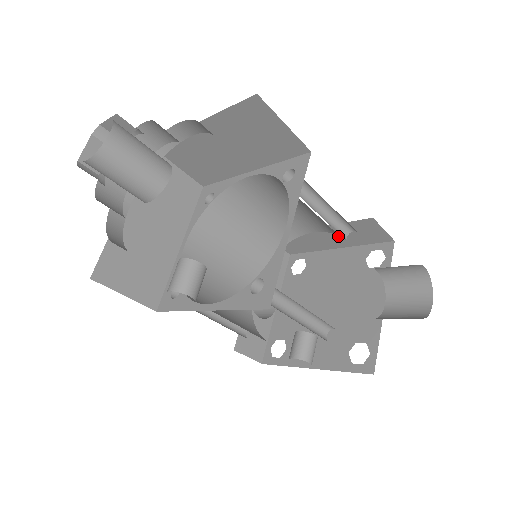
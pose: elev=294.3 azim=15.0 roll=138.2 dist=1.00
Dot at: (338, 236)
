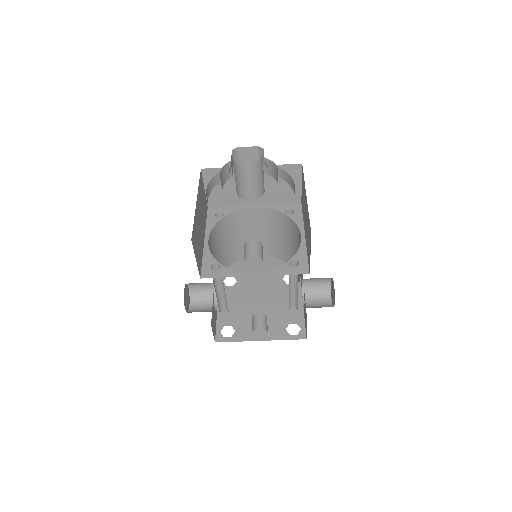
Dot at: (268, 262)
